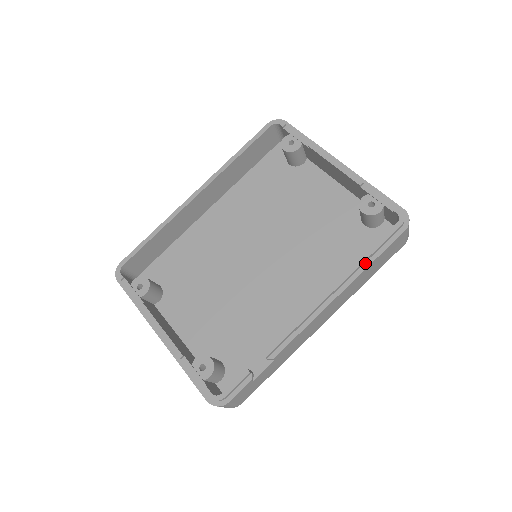
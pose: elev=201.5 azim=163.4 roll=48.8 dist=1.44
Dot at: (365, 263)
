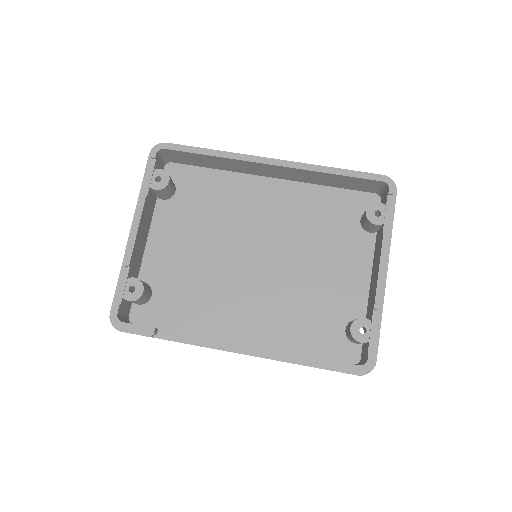
Dot at: (307, 361)
